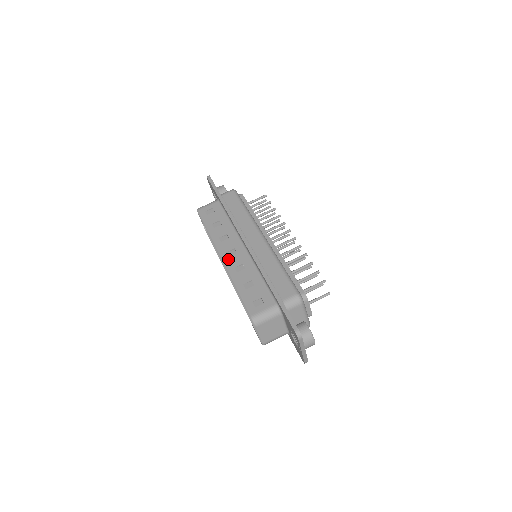
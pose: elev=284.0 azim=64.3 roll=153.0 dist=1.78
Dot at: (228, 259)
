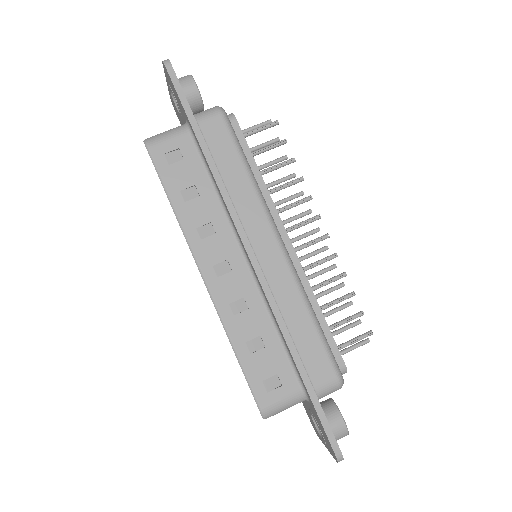
Dot at: (216, 283)
